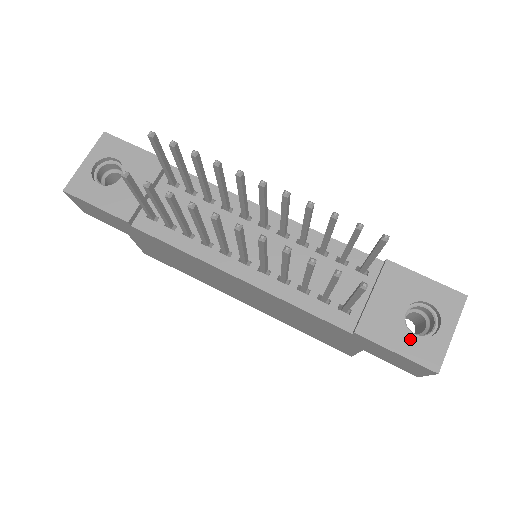
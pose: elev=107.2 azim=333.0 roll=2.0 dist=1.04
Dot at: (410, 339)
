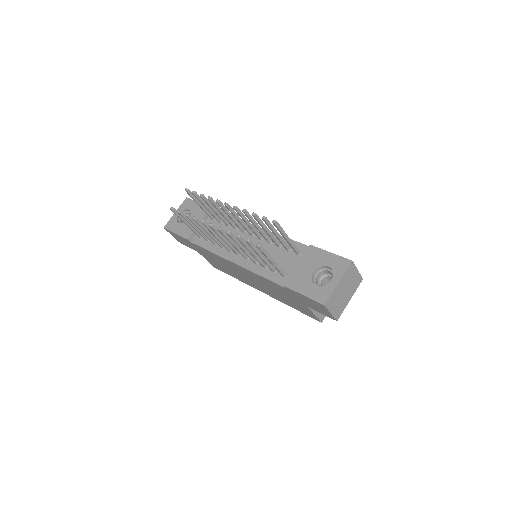
Dot at: (313, 287)
